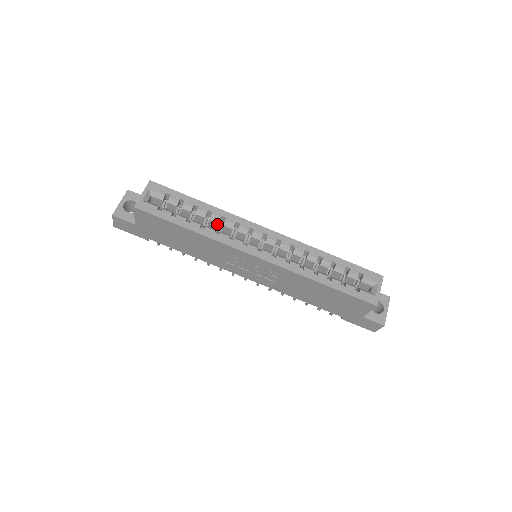
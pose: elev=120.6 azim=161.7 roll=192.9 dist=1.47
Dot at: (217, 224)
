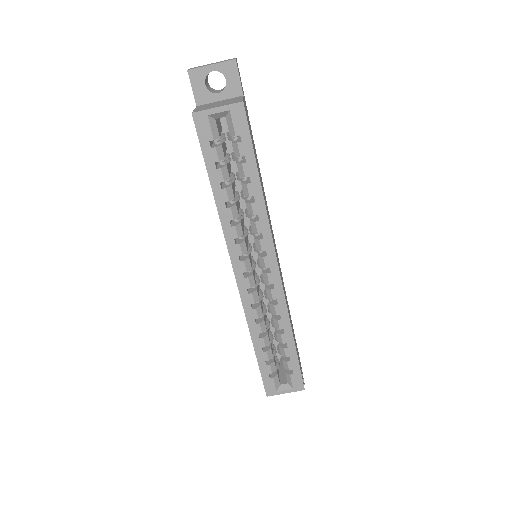
Dot at: (248, 212)
